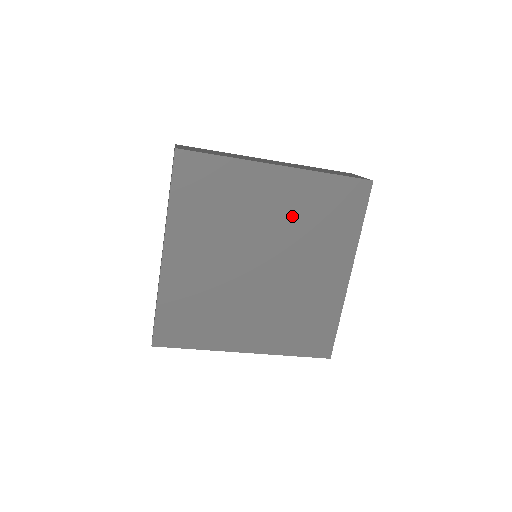
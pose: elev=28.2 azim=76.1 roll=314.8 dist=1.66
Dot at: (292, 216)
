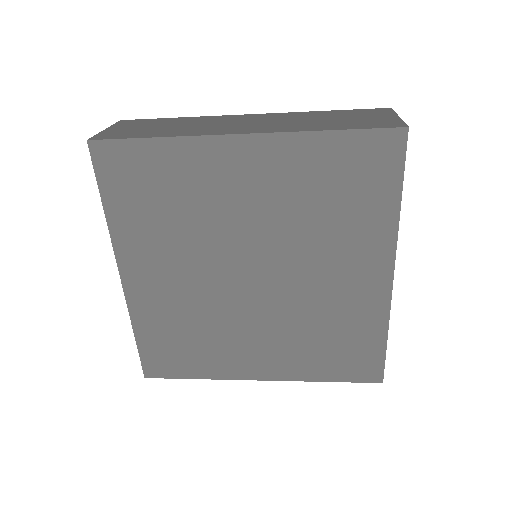
Dot at: (281, 205)
